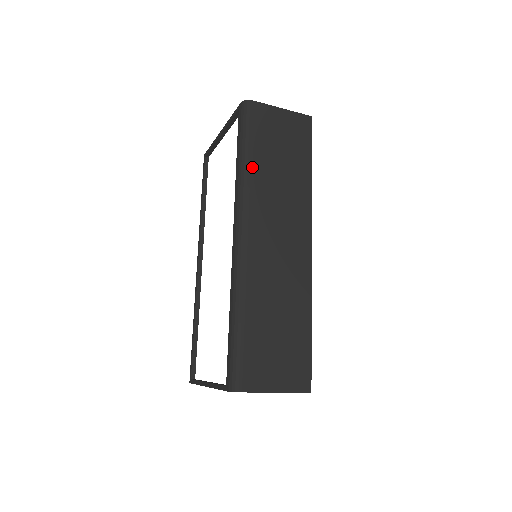
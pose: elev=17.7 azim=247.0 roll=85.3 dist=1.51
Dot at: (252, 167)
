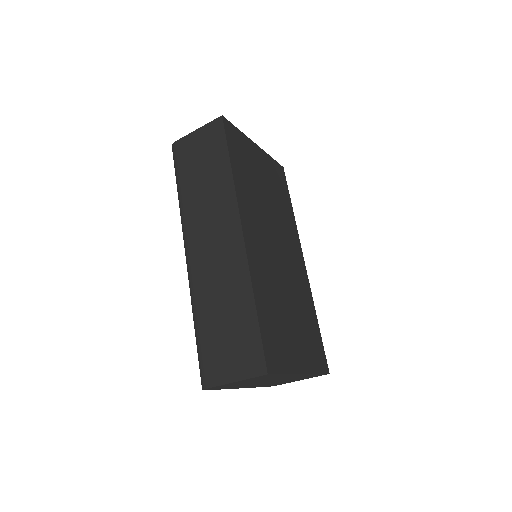
Dot at: (183, 195)
